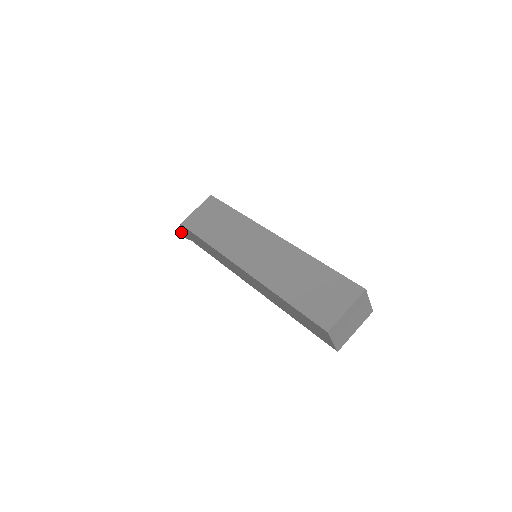
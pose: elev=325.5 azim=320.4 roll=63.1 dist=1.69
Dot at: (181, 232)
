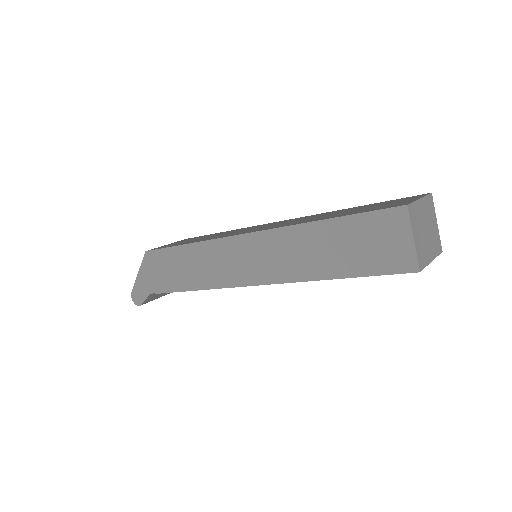
Dot at: (135, 292)
